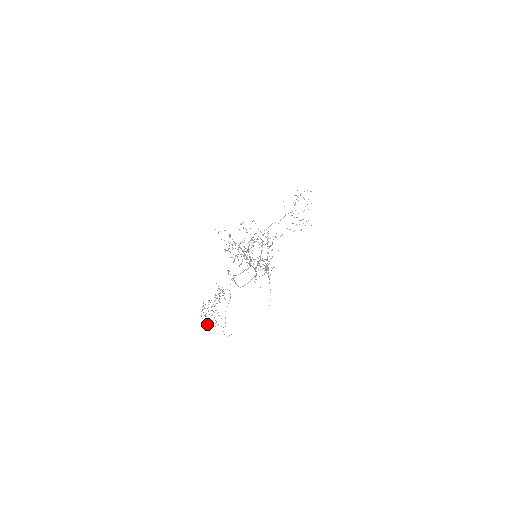
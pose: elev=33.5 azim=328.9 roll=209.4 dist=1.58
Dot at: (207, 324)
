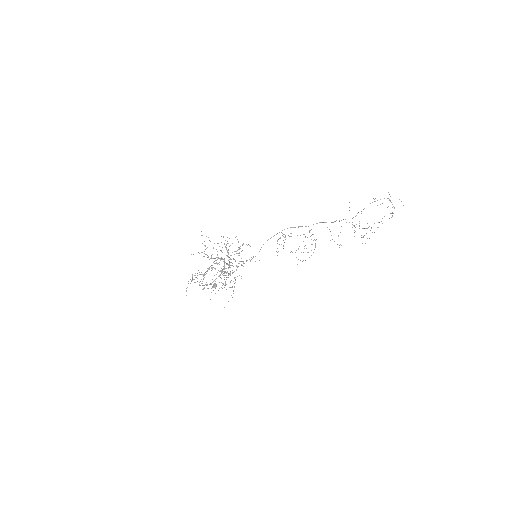
Dot at: (202, 283)
